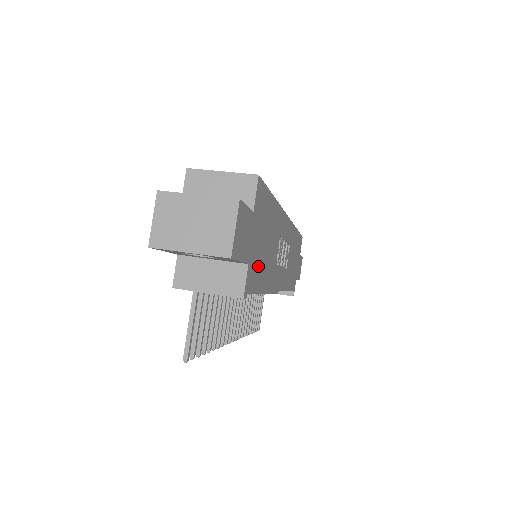
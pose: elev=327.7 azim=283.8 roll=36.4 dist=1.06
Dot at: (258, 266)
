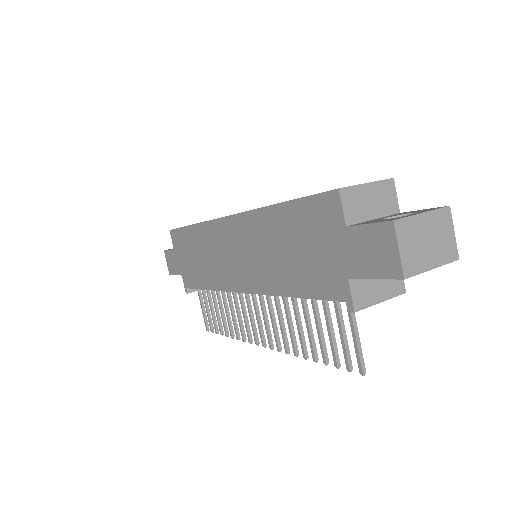
Dot at: occluded
